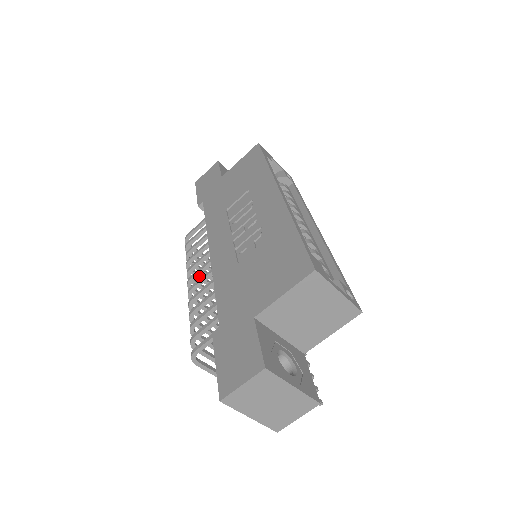
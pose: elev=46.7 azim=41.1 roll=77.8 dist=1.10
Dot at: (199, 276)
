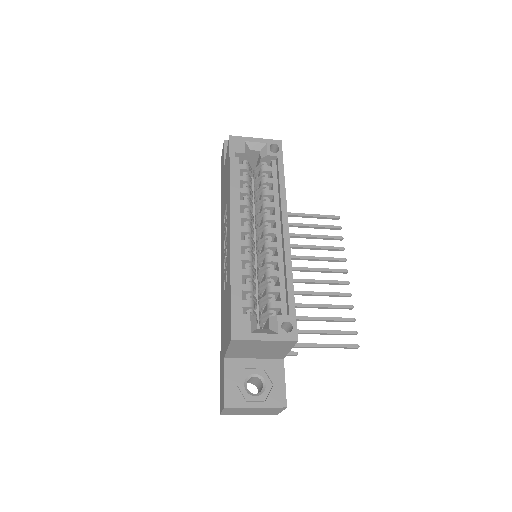
Dot at: occluded
